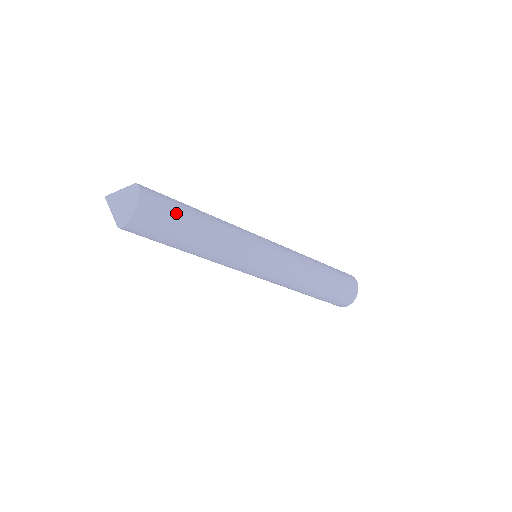
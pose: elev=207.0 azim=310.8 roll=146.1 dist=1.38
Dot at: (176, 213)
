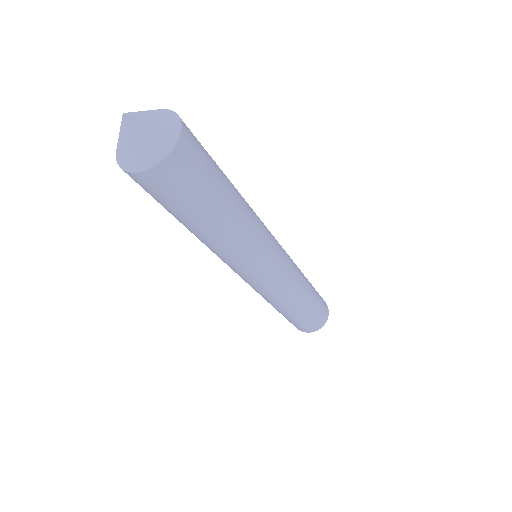
Dot at: occluded
